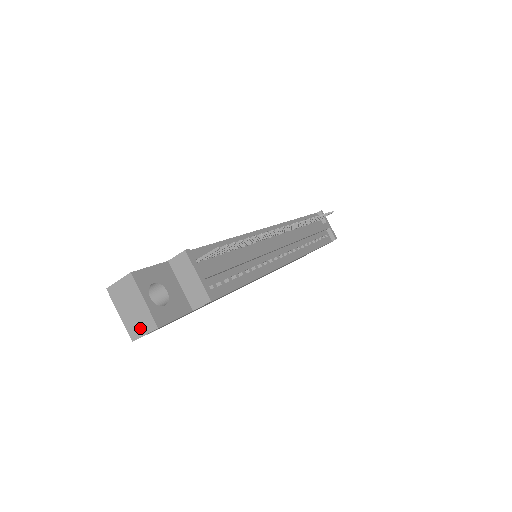
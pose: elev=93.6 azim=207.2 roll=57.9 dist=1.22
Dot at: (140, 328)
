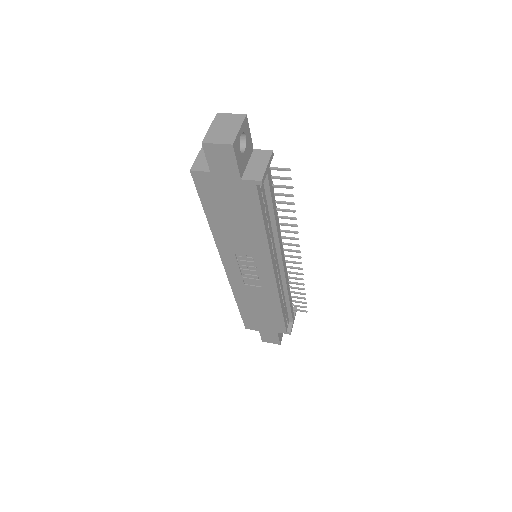
Dot at: (218, 139)
